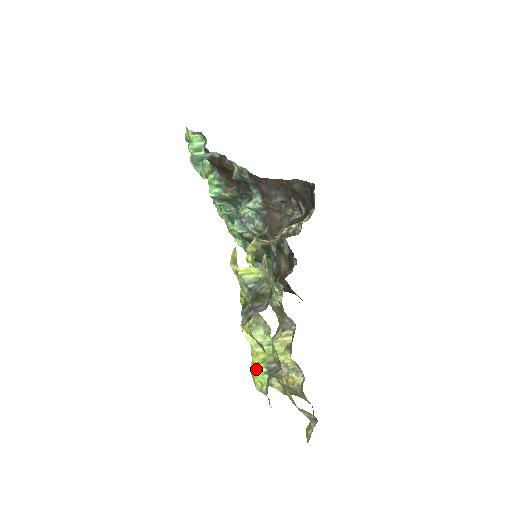
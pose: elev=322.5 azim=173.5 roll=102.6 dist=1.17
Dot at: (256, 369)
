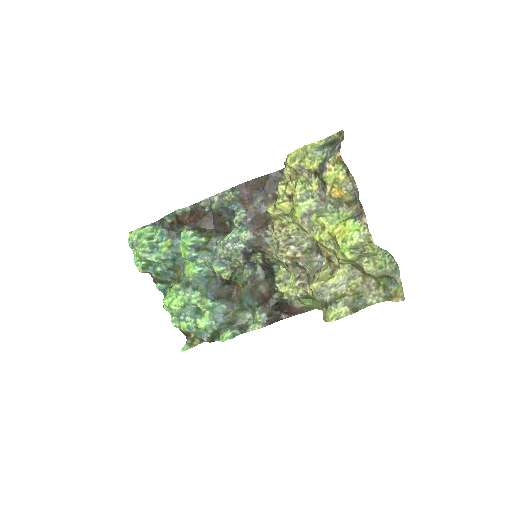
Dot at: (345, 228)
